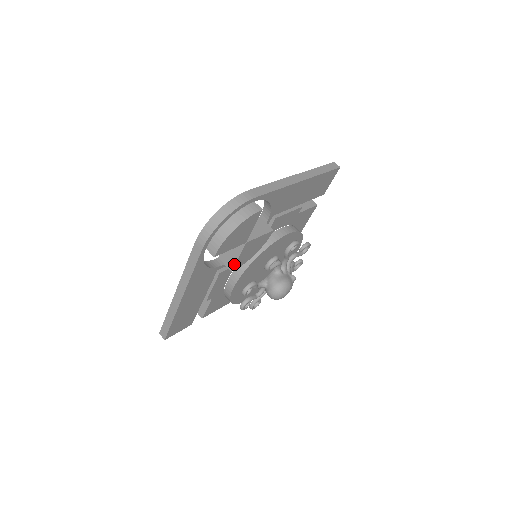
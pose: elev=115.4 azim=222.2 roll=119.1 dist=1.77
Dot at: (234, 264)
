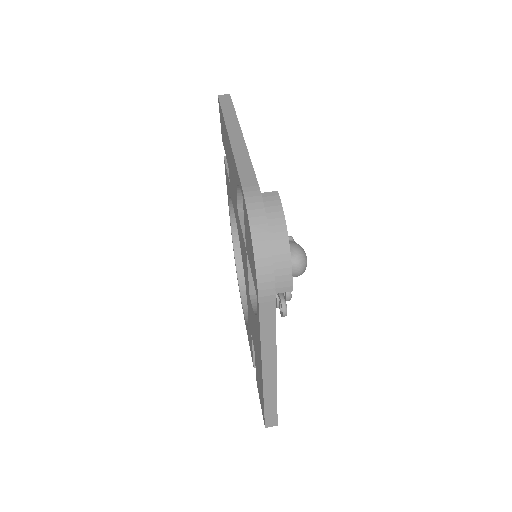
Dot at: occluded
